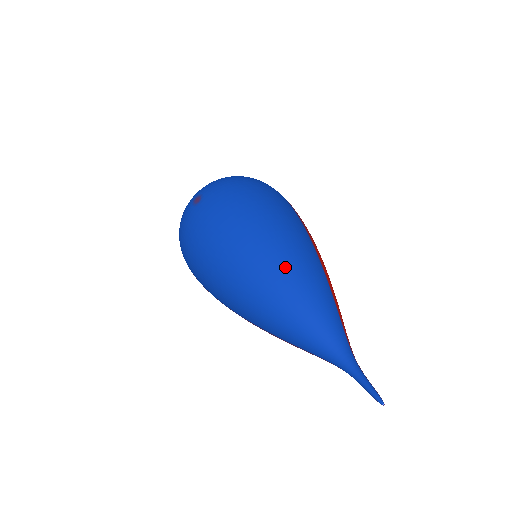
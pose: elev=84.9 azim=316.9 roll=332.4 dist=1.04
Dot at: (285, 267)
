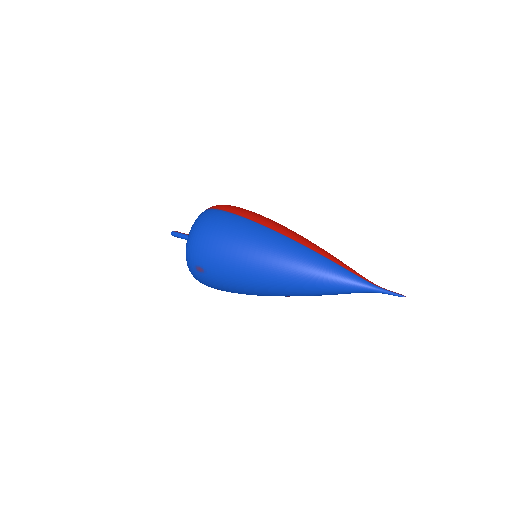
Dot at: (303, 274)
